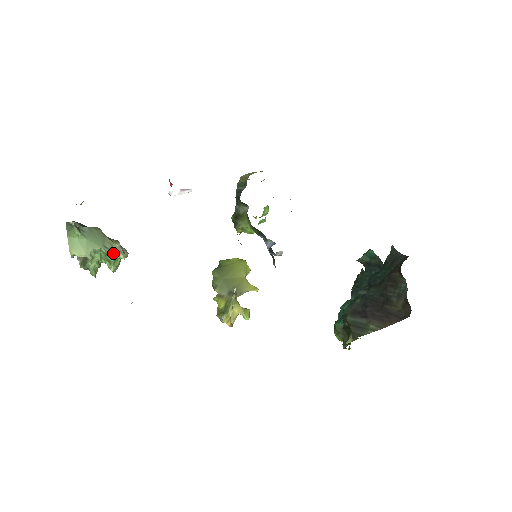
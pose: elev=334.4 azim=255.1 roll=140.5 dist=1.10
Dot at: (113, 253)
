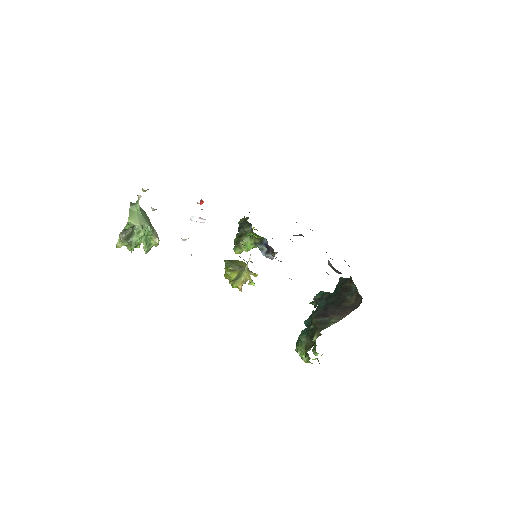
Dot at: (150, 238)
